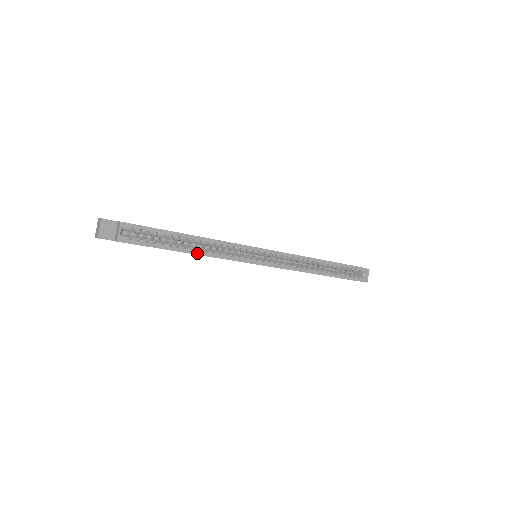
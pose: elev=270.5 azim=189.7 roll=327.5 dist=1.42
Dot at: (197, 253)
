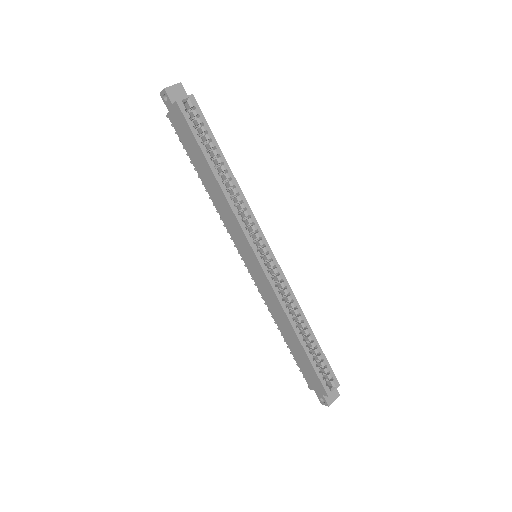
Dot at: (220, 182)
